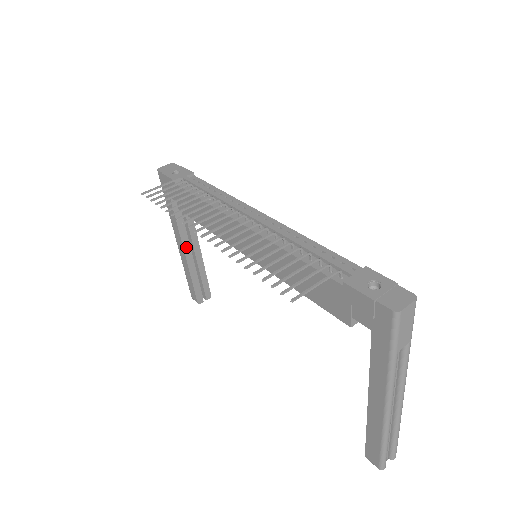
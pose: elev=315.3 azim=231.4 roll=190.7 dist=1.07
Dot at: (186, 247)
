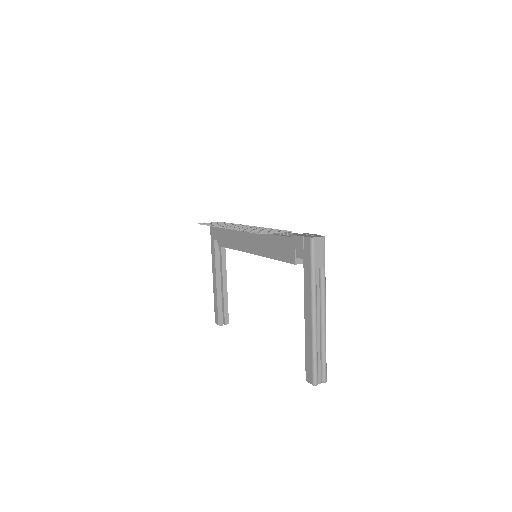
Dot at: (218, 277)
